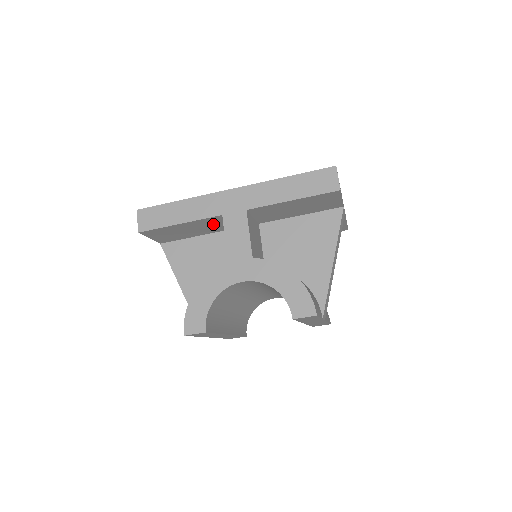
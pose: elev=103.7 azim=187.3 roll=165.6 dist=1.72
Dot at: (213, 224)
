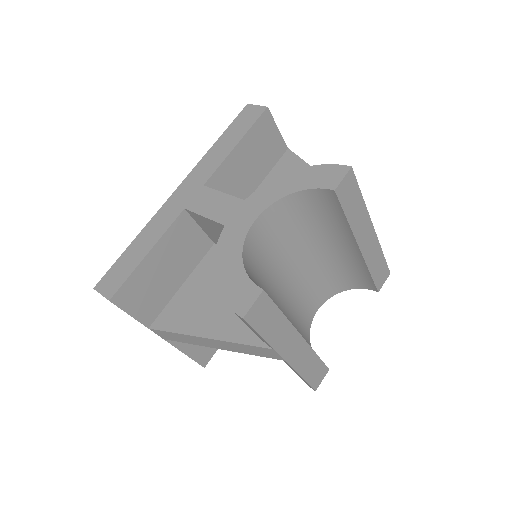
Dot at: (185, 241)
